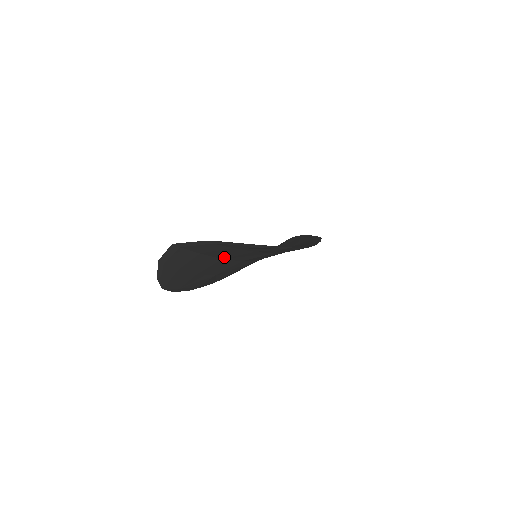
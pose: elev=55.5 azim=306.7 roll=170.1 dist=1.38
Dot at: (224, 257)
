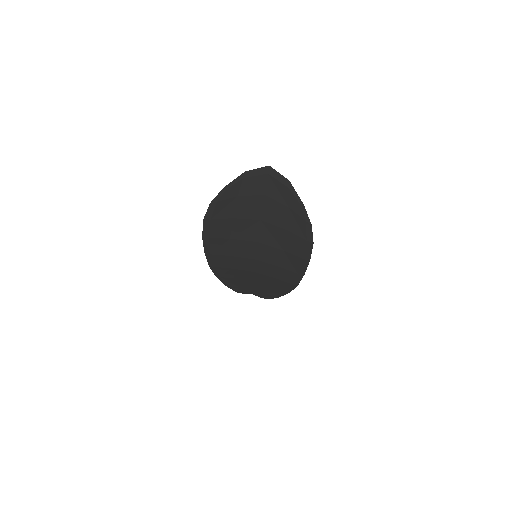
Dot at: (265, 218)
